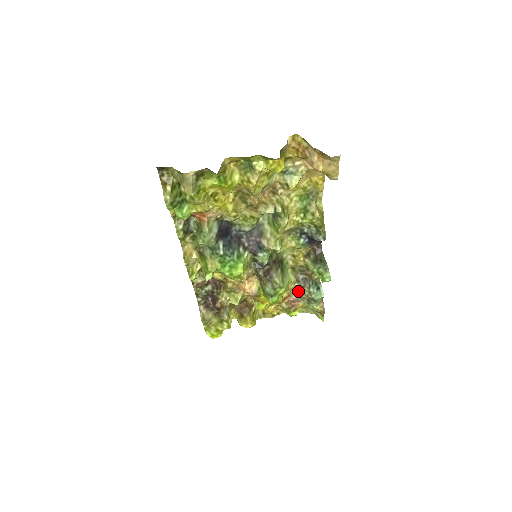
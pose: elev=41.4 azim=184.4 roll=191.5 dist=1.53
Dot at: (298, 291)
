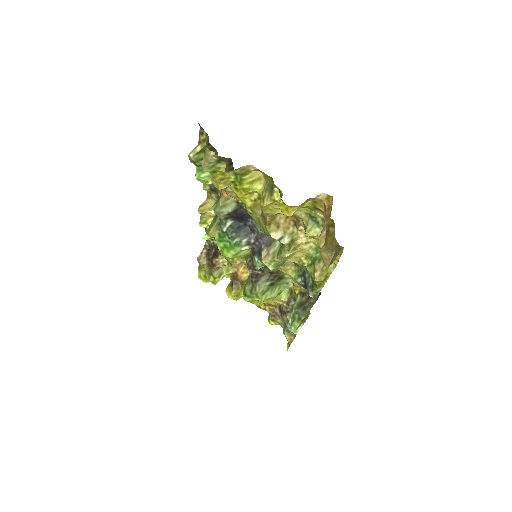
Dot at: (283, 310)
